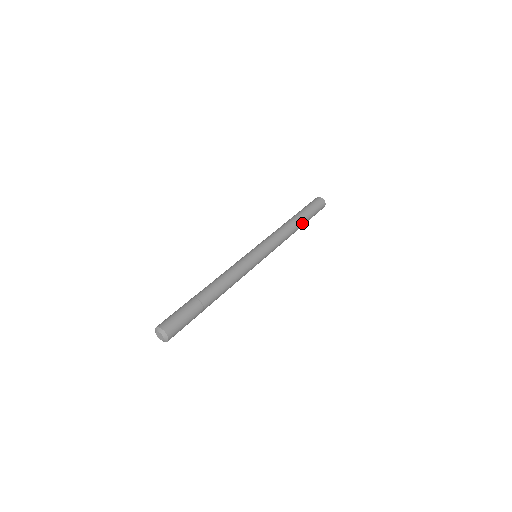
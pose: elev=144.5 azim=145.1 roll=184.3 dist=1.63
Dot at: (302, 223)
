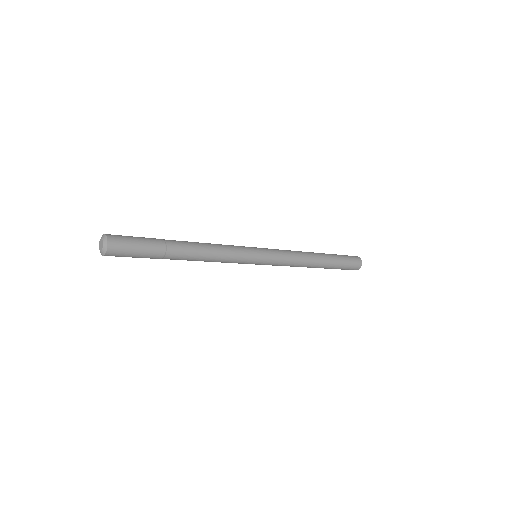
Dot at: (324, 257)
